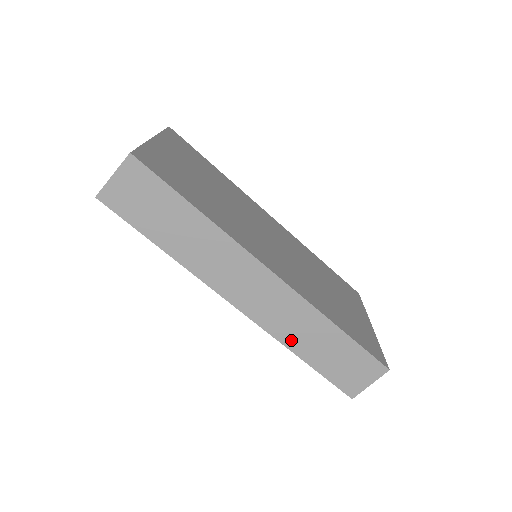
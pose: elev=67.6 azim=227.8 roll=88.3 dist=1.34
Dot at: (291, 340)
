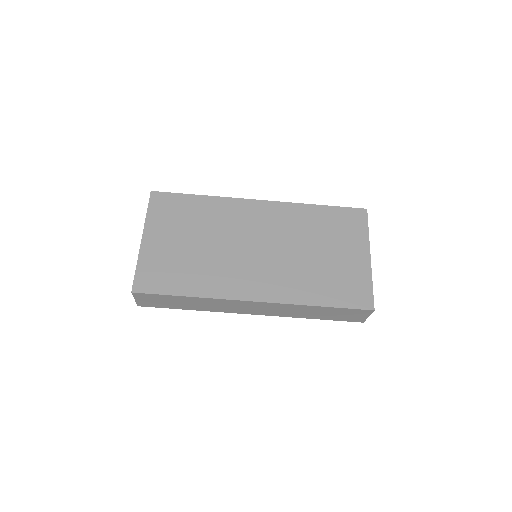
Dot at: (297, 315)
